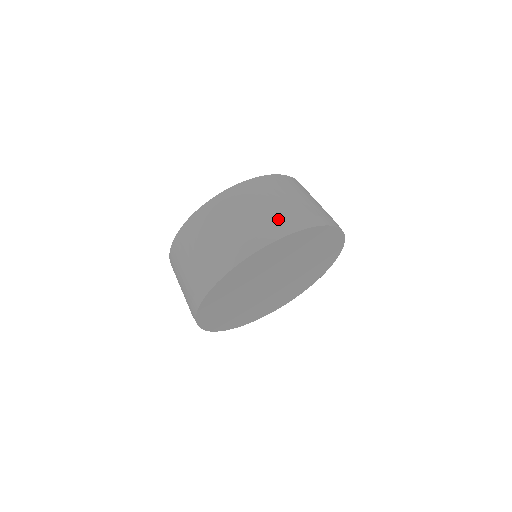
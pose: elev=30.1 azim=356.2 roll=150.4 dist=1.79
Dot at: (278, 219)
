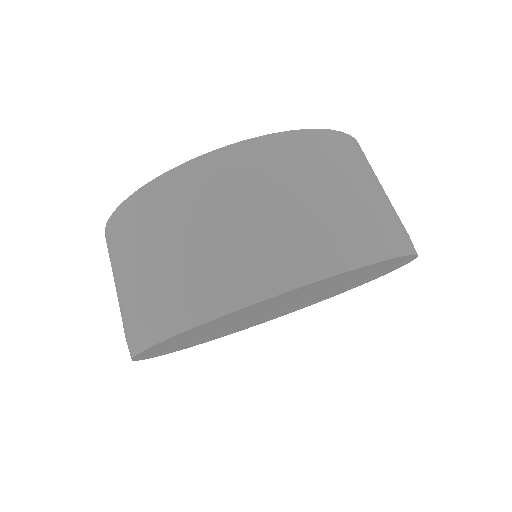
Dot at: (167, 294)
